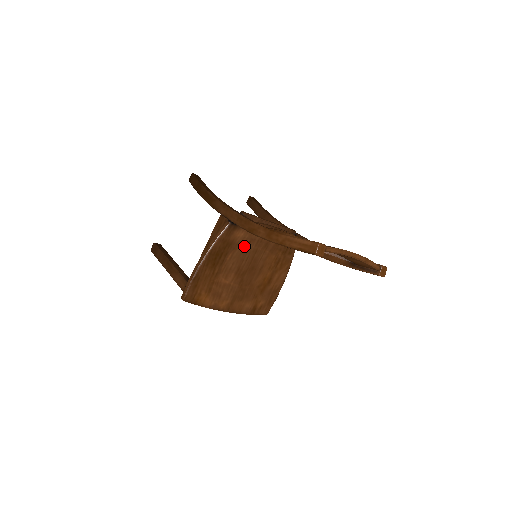
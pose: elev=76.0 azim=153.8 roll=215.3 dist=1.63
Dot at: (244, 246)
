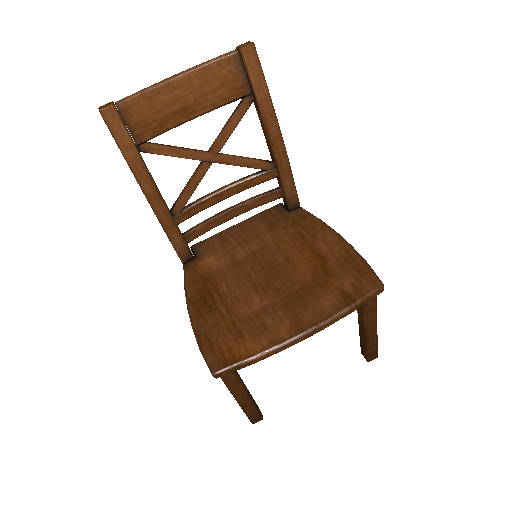
Dot at: (231, 265)
